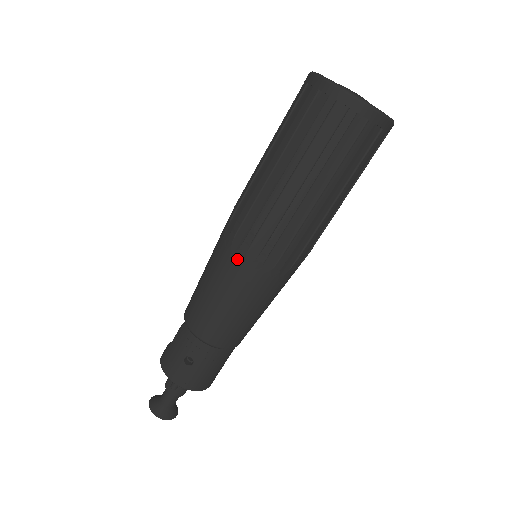
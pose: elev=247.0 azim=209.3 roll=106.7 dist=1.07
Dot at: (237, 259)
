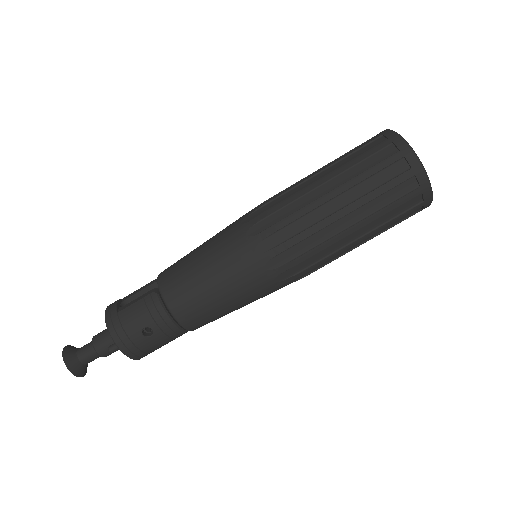
Dot at: (257, 261)
